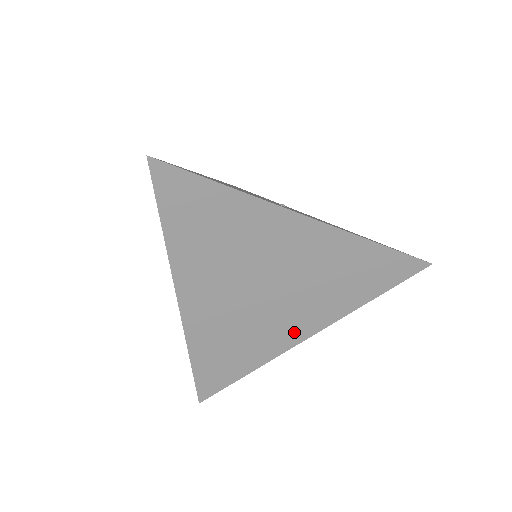
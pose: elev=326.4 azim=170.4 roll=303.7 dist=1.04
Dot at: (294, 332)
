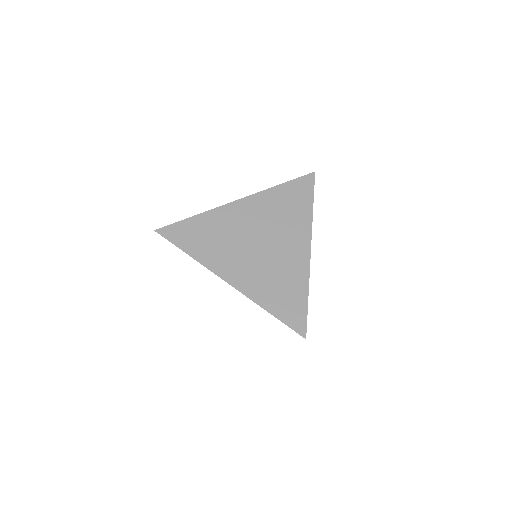
Dot at: (299, 253)
